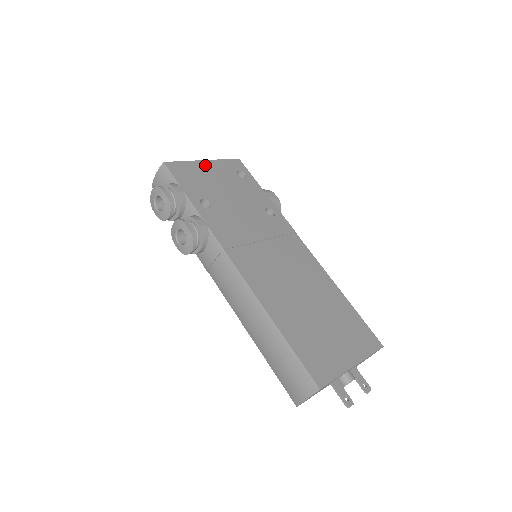
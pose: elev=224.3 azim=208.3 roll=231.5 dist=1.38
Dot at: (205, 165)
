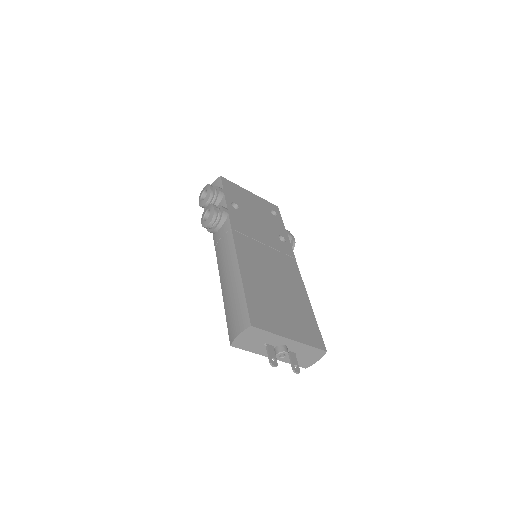
Dot at: (249, 194)
